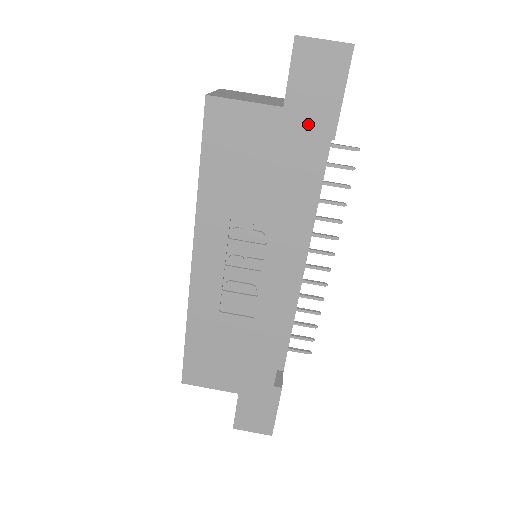
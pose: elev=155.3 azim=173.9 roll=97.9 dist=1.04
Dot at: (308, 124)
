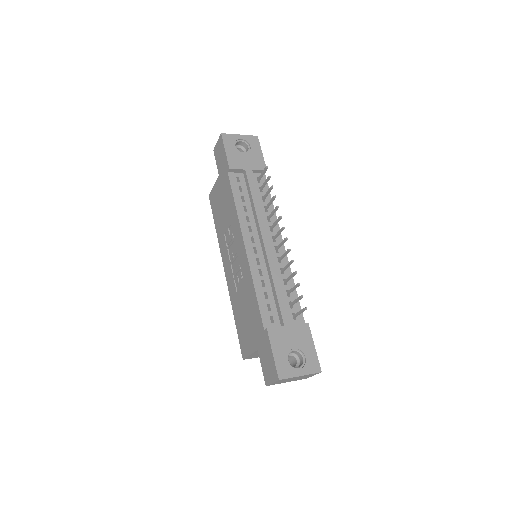
Dot at: (224, 173)
